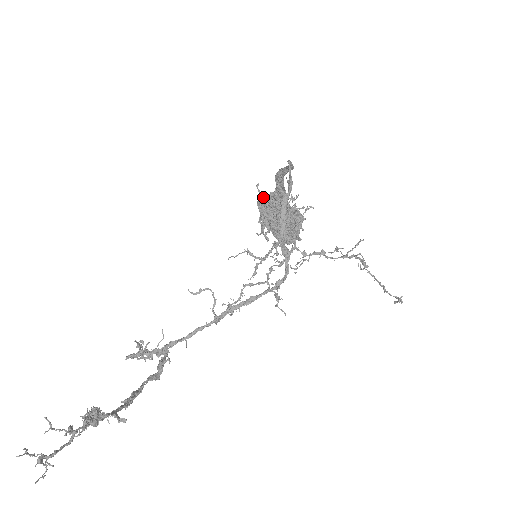
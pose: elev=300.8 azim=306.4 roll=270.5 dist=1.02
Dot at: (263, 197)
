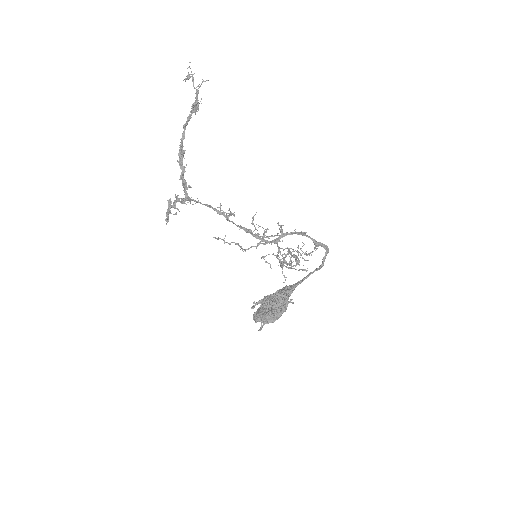
Dot at: occluded
